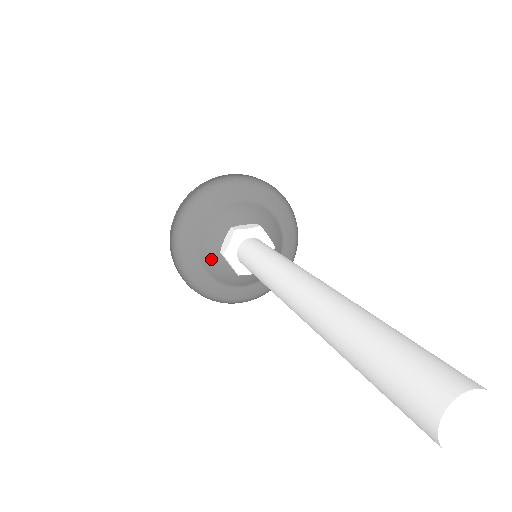
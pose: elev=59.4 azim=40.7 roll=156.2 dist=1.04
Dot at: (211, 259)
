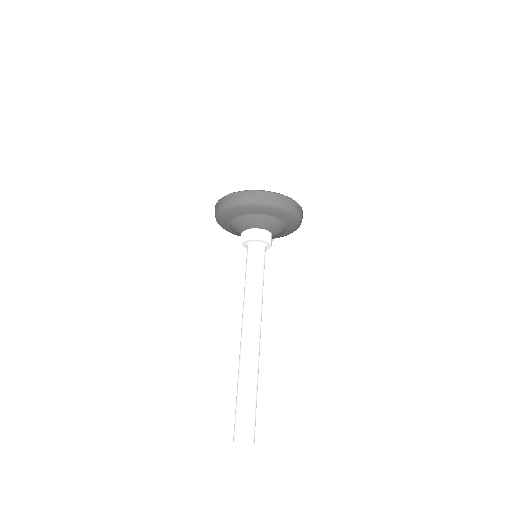
Dot at: occluded
